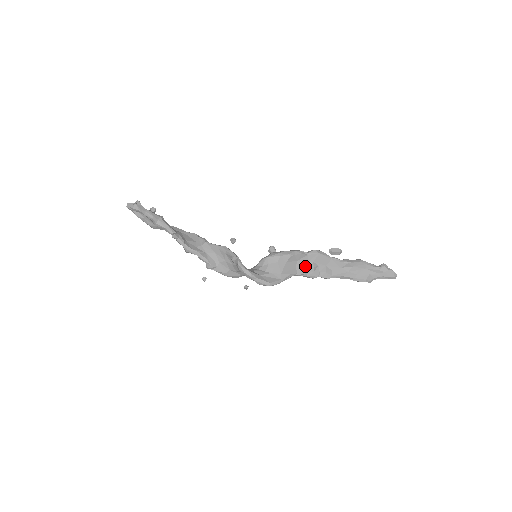
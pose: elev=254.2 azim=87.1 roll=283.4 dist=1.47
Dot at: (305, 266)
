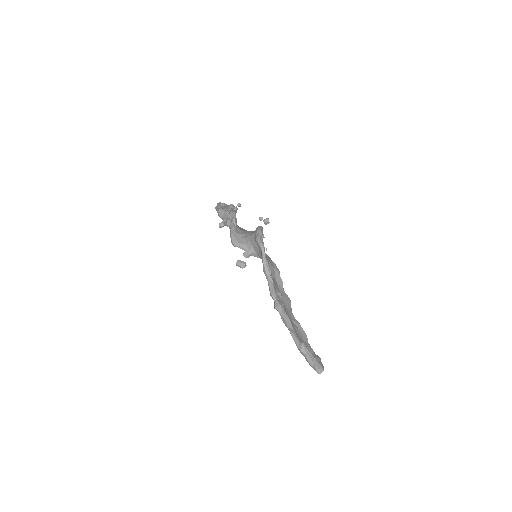
Dot at: (277, 287)
